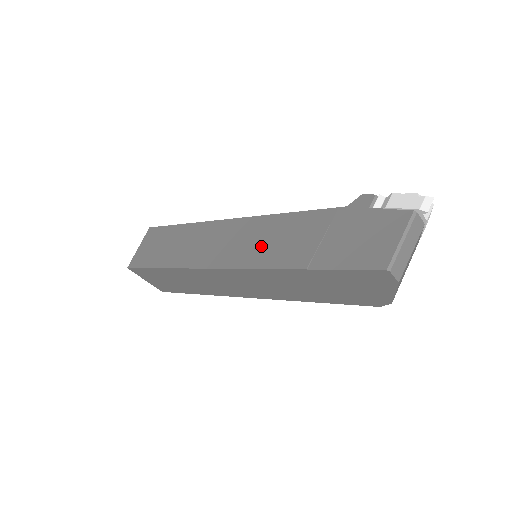
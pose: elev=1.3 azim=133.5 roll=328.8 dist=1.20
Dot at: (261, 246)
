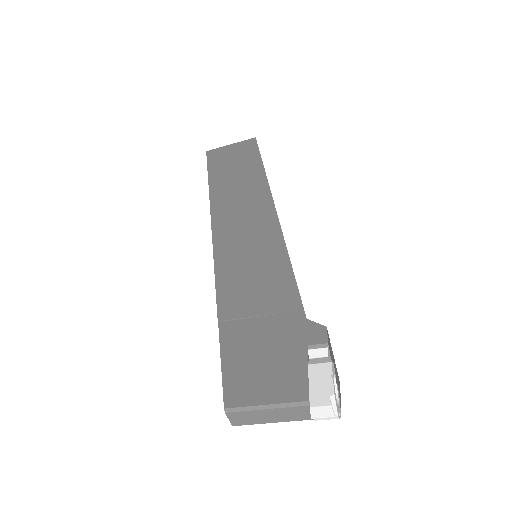
Dot at: (242, 258)
